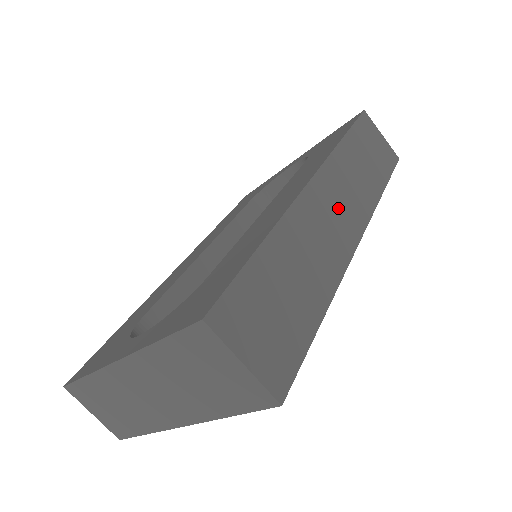
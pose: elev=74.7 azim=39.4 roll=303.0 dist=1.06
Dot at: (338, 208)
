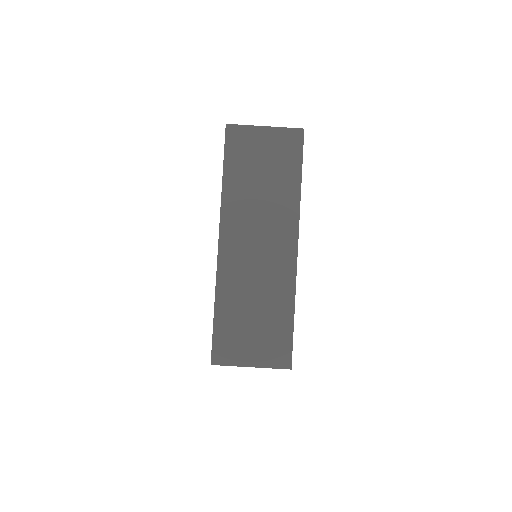
Dot at: occluded
